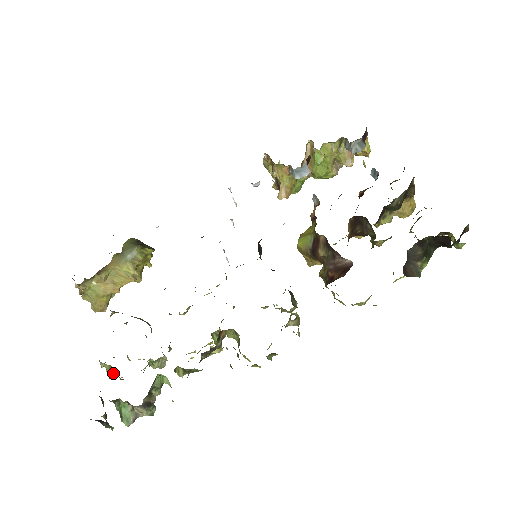
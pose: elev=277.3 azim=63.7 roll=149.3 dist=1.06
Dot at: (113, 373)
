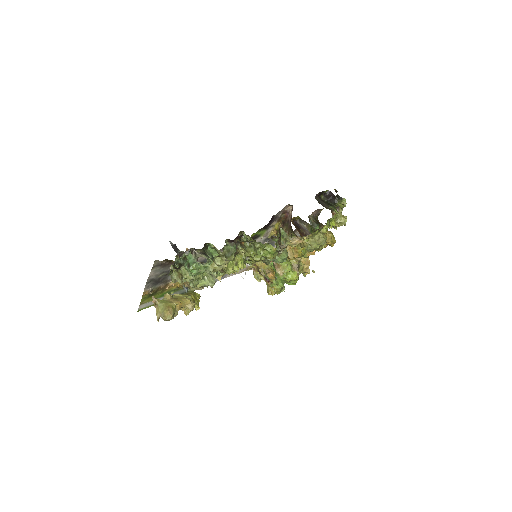
Dot at: (181, 279)
